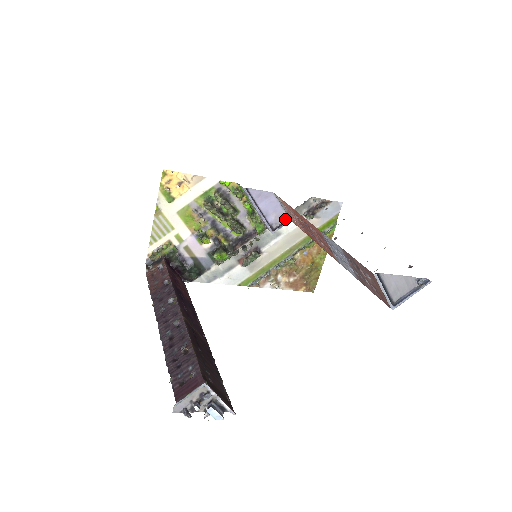
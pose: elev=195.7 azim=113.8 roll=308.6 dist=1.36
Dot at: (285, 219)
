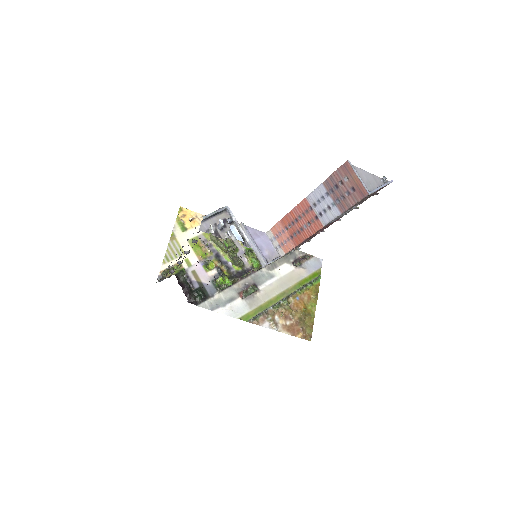
Dot at: (277, 256)
